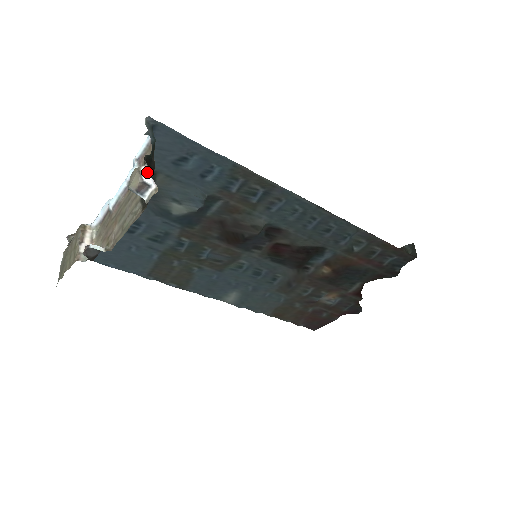
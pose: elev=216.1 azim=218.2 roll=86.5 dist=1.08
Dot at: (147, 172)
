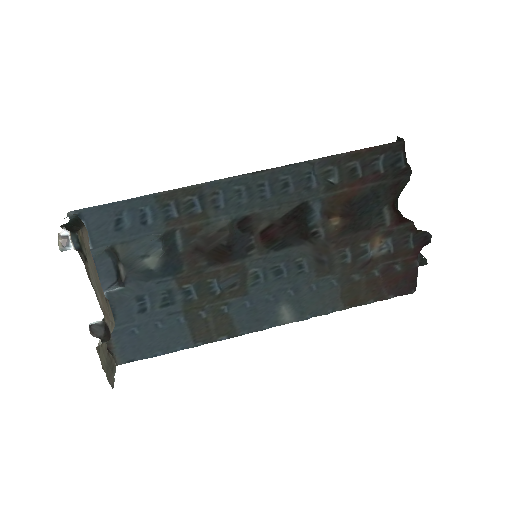
Dot at: (64, 231)
